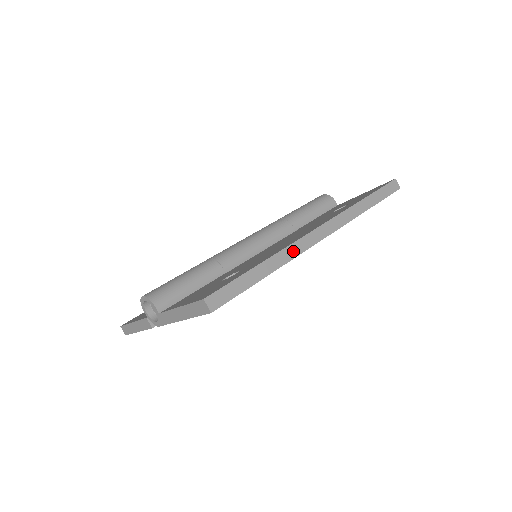
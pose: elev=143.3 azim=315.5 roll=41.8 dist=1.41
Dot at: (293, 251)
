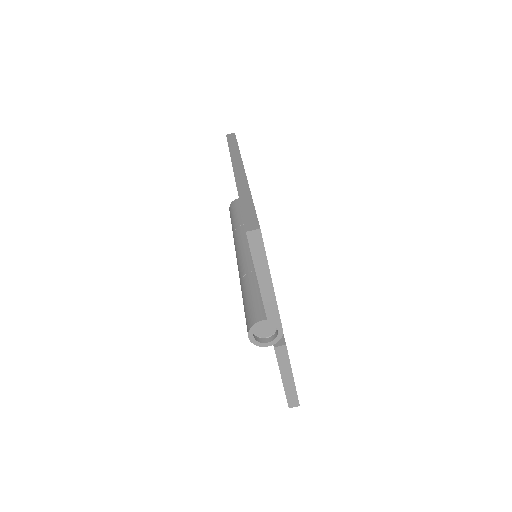
Dot at: (242, 184)
